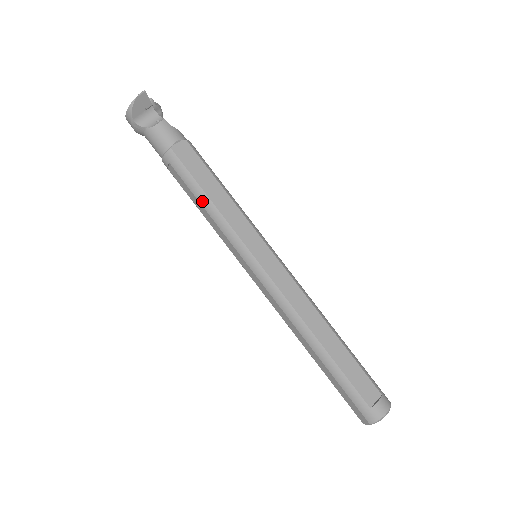
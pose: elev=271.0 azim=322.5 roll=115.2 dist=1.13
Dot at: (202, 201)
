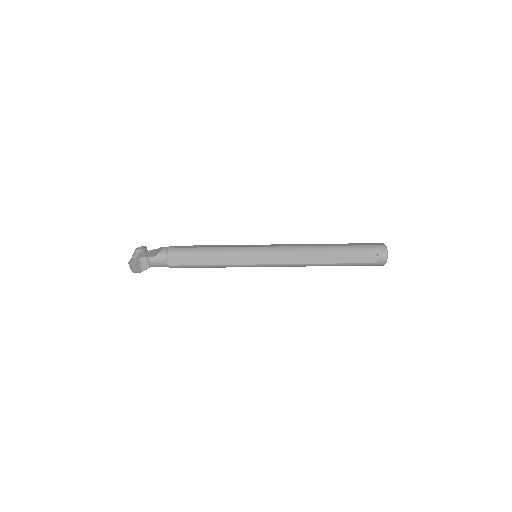
Dot at: (208, 267)
